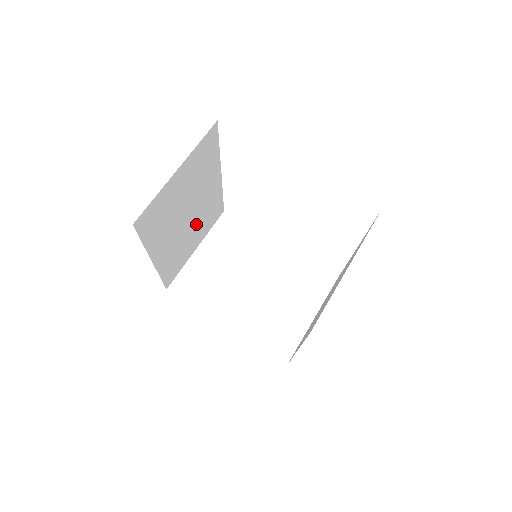
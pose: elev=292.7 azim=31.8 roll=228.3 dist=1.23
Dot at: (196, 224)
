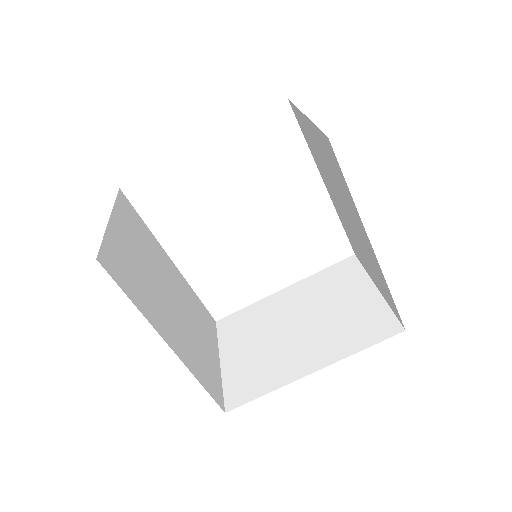
Dot at: (191, 319)
